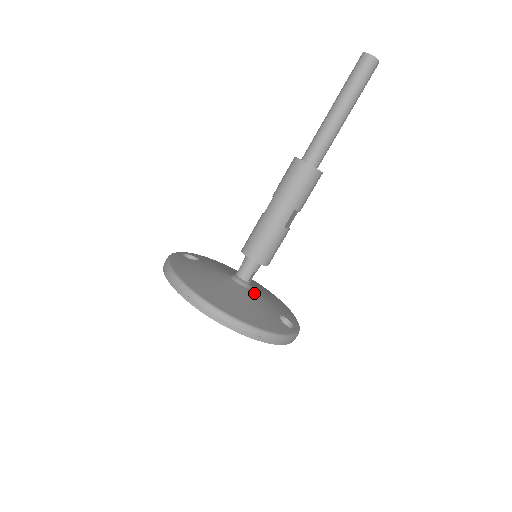
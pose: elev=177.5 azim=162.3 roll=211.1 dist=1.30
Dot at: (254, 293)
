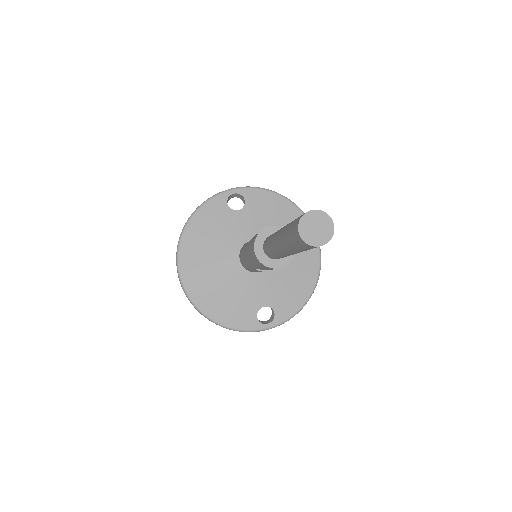
Dot at: (252, 276)
